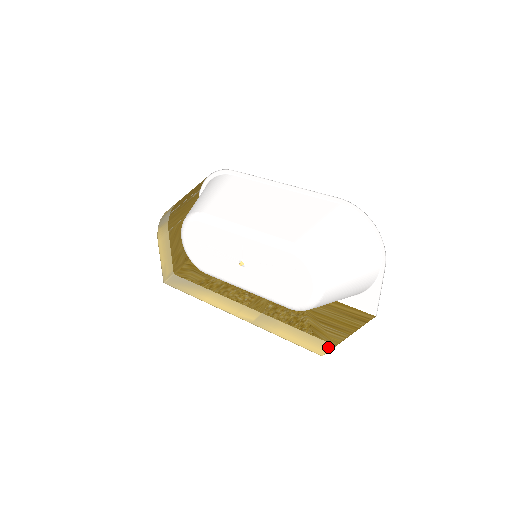
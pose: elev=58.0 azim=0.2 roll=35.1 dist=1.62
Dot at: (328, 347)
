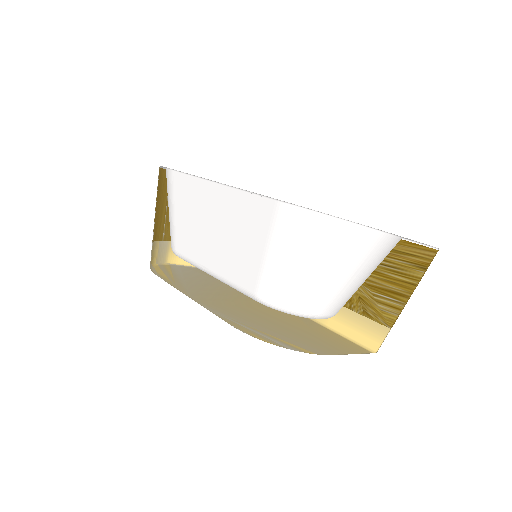
Dot at: (382, 334)
